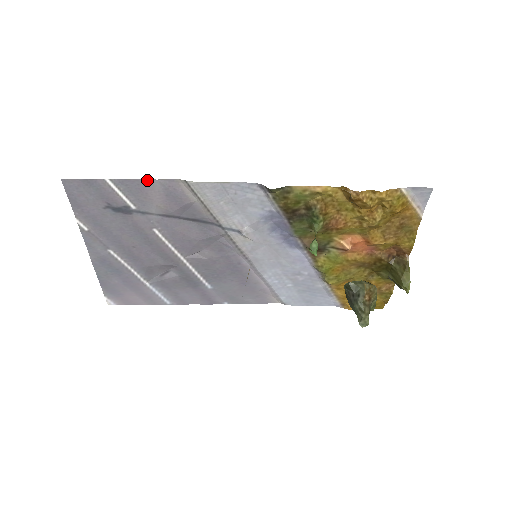
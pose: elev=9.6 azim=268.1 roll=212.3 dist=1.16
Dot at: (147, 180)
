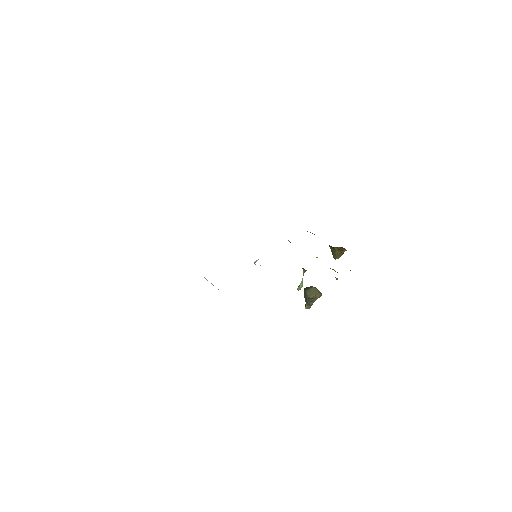
Dot at: occluded
